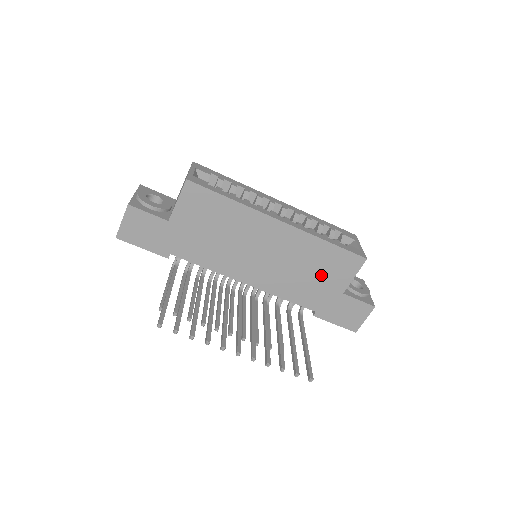
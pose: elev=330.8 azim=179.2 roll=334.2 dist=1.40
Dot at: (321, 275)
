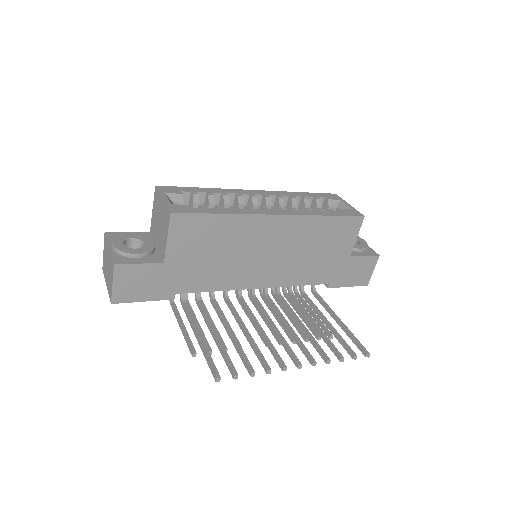
Dot at: (327, 249)
